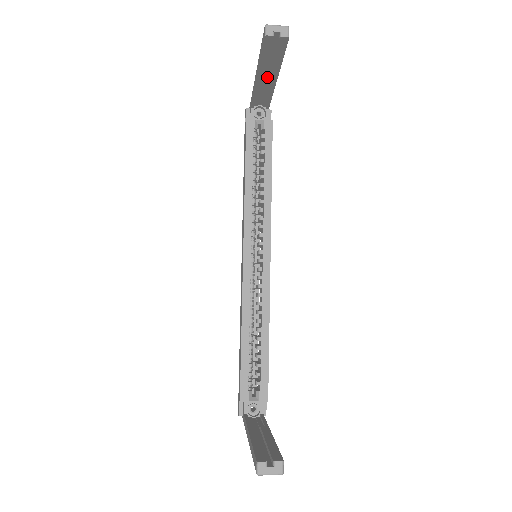
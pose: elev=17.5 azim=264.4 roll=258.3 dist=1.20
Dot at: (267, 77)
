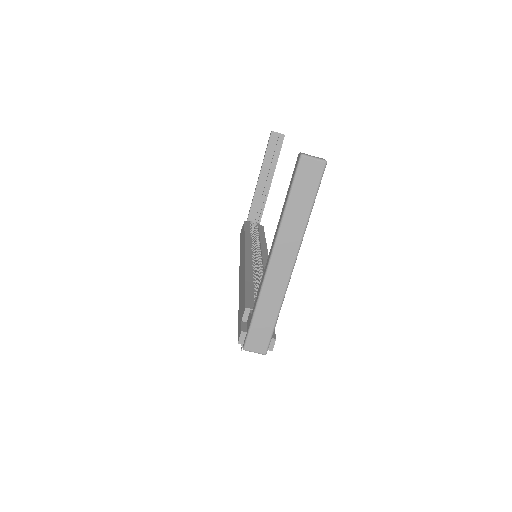
Dot at: (265, 182)
